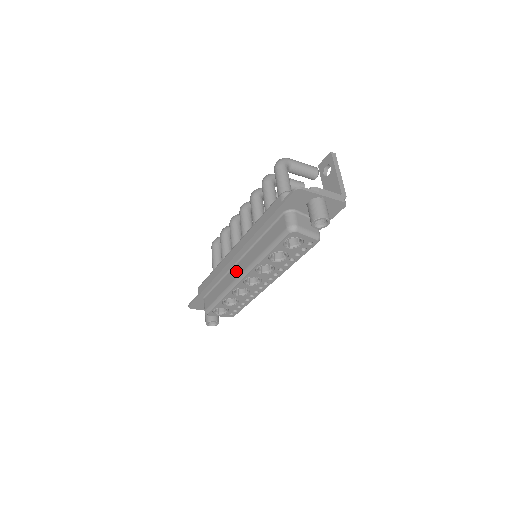
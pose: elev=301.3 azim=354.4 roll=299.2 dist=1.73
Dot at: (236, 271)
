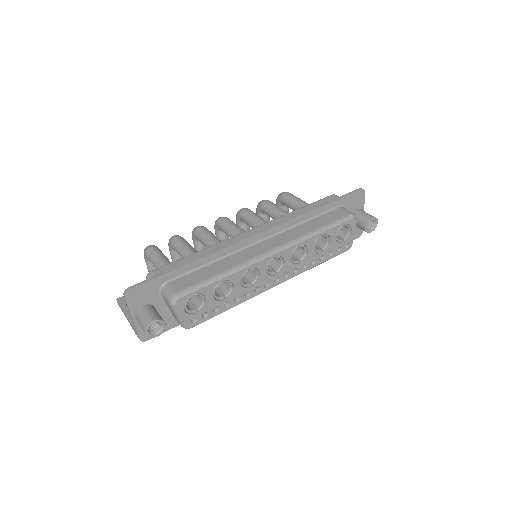
Dot at: (260, 248)
